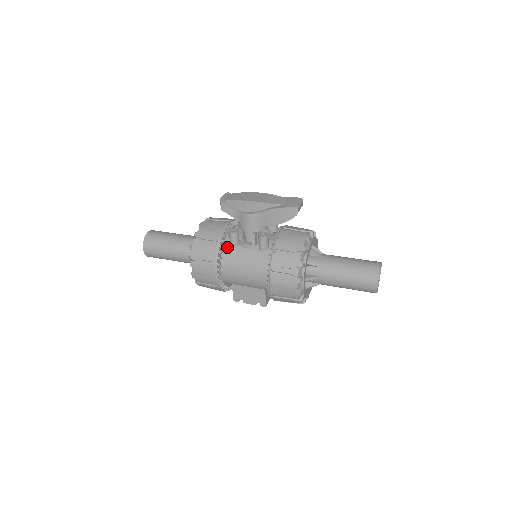
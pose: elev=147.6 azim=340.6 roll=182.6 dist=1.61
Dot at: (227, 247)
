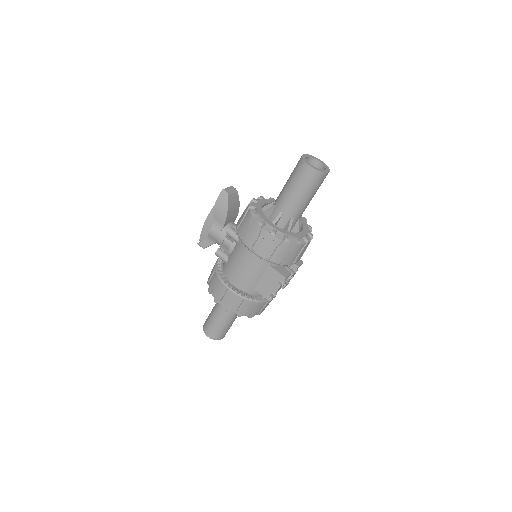
Dot at: (225, 266)
